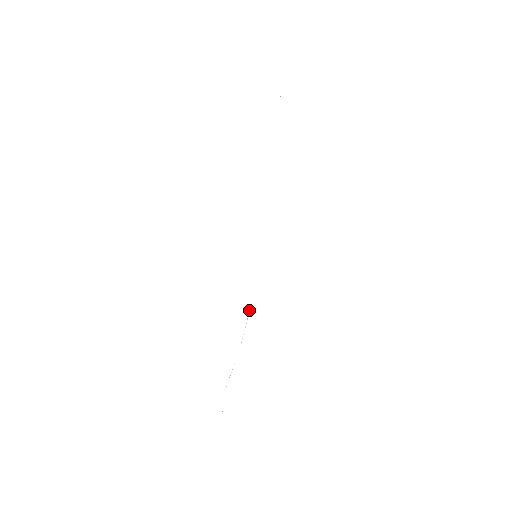
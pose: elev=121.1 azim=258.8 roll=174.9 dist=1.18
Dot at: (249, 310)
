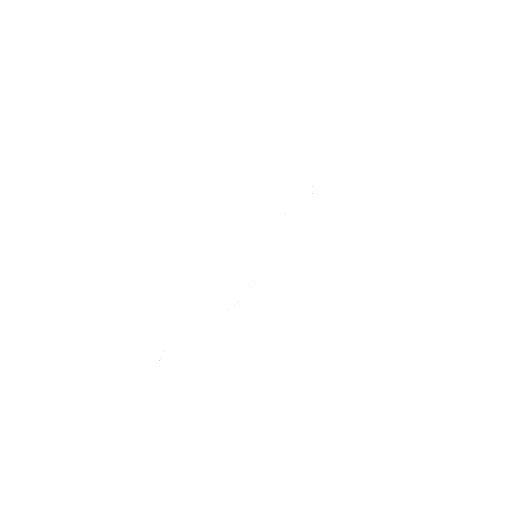
Dot at: occluded
